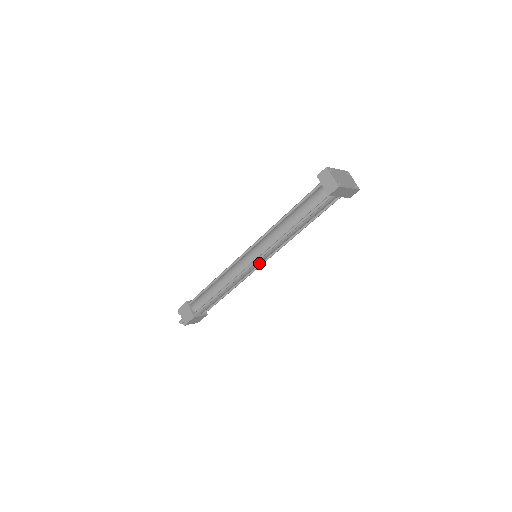
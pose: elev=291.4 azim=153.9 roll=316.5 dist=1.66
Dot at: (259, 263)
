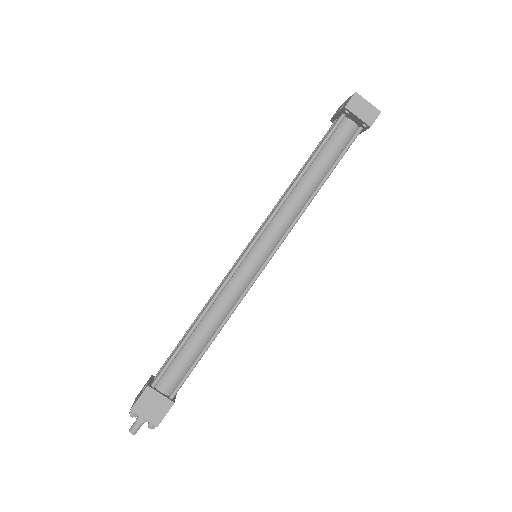
Dot at: occluded
